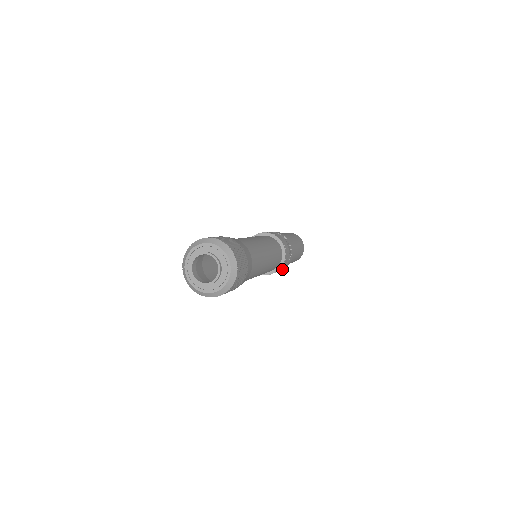
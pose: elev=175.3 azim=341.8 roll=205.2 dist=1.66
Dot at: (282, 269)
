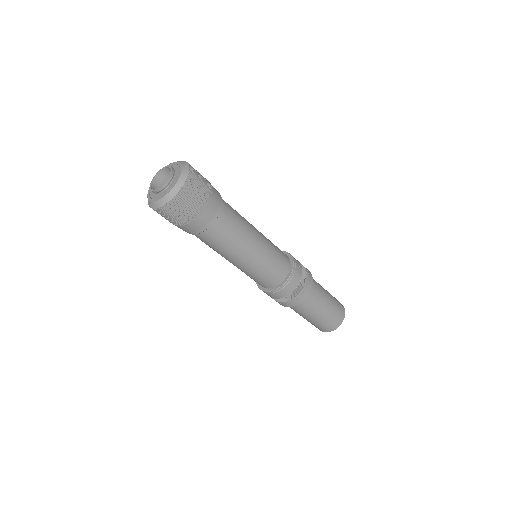
Dot at: (304, 294)
